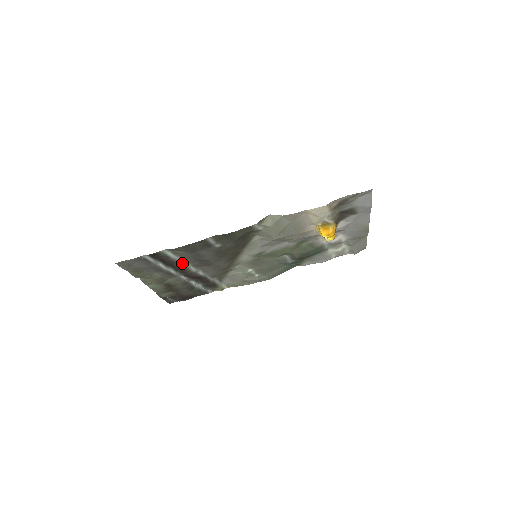
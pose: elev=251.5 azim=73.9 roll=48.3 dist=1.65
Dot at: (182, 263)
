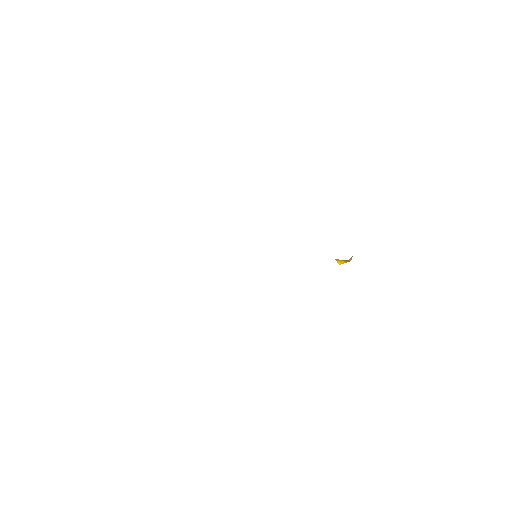
Dot at: occluded
